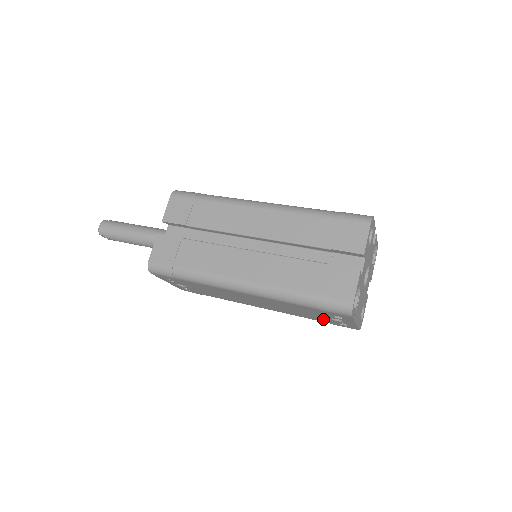
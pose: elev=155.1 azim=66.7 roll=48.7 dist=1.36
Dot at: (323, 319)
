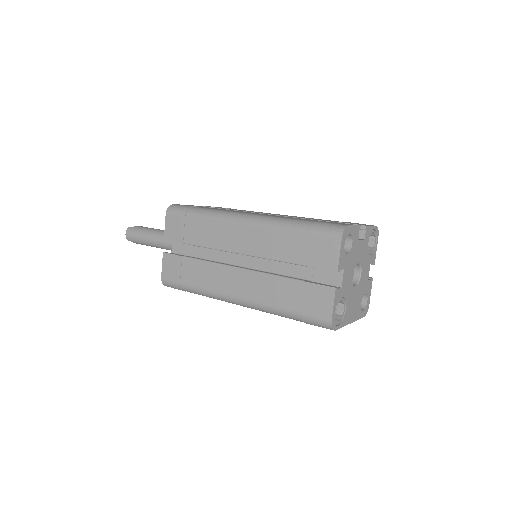
Dot at: occluded
